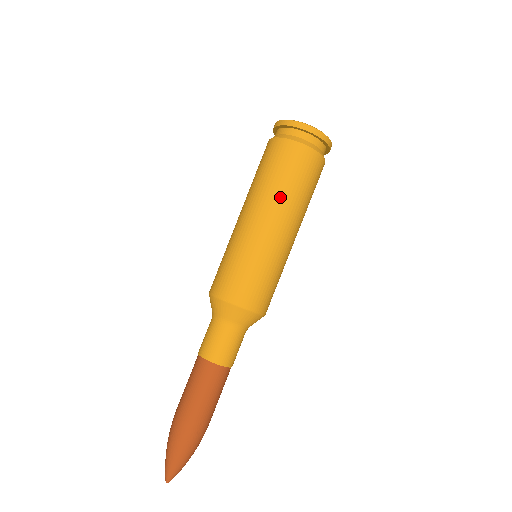
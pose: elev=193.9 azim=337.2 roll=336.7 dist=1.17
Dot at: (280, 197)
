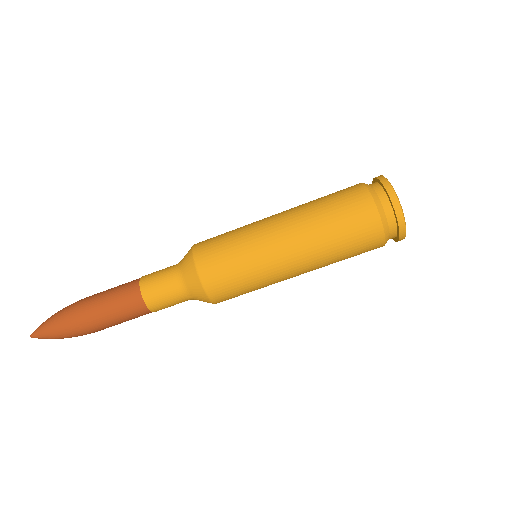
Dot at: (314, 227)
